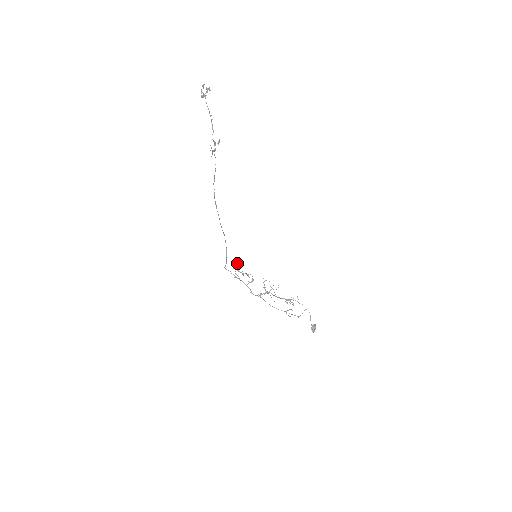
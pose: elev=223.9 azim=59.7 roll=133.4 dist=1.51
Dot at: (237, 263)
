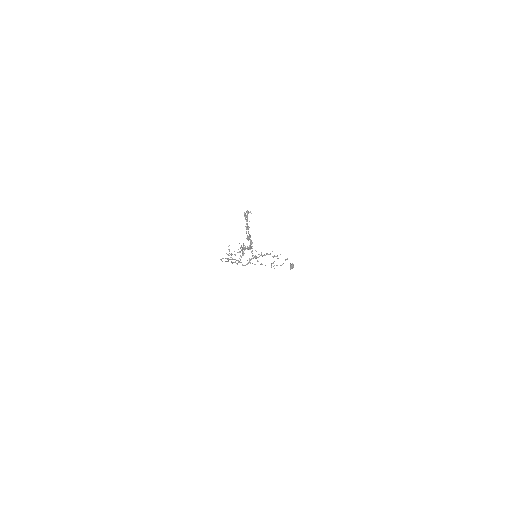
Dot at: (229, 245)
